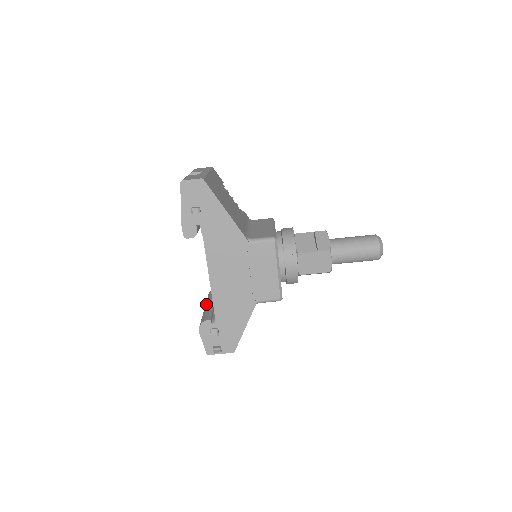
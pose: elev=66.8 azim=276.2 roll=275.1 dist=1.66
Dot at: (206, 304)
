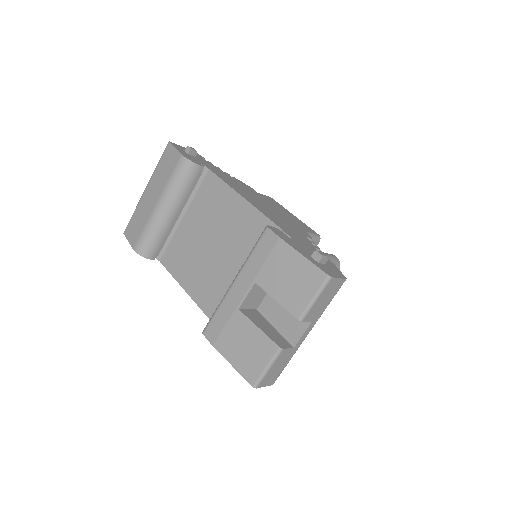
Dot at: (168, 207)
